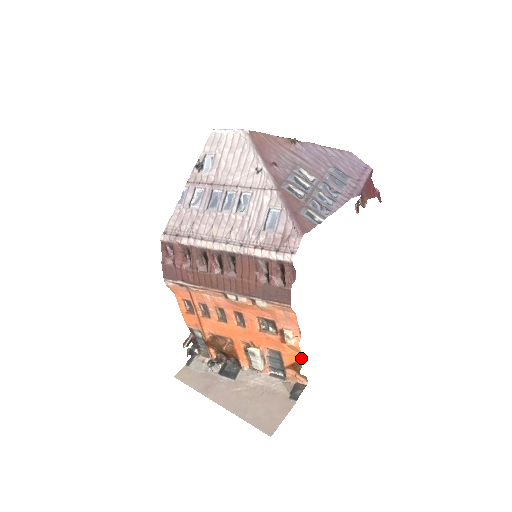
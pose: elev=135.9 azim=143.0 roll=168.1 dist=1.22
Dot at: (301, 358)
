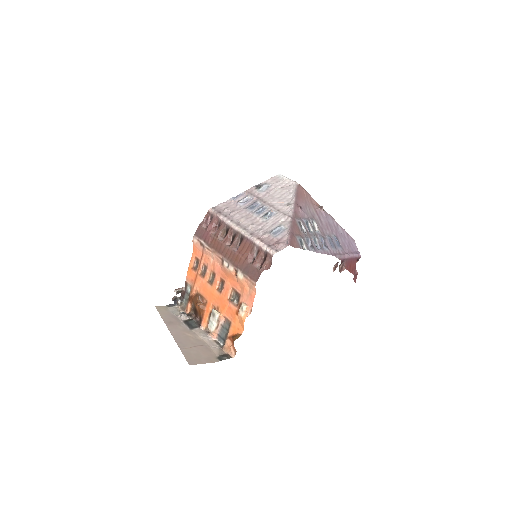
Dot at: (241, 332)
